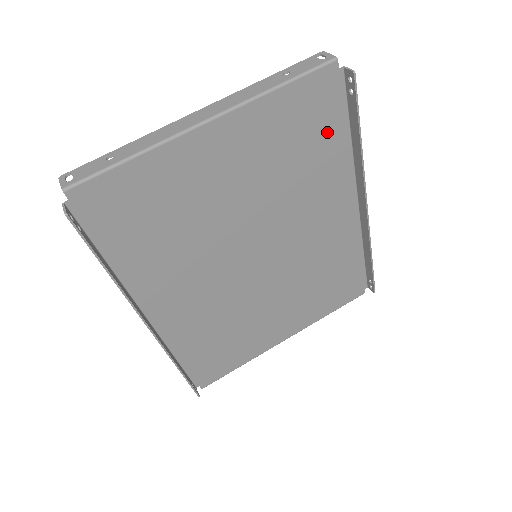
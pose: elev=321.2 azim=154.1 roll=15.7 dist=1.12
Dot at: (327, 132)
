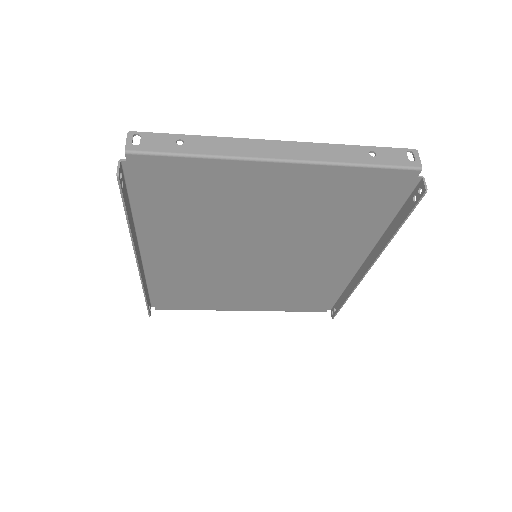
Dot at: (374, 210)
